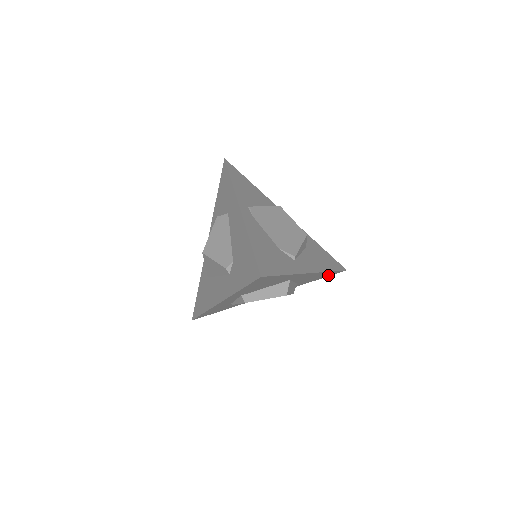
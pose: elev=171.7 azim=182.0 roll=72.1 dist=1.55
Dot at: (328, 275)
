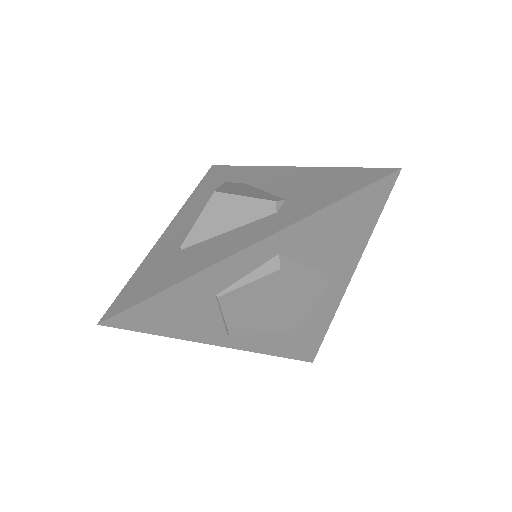
Dot at: (301, 352)
